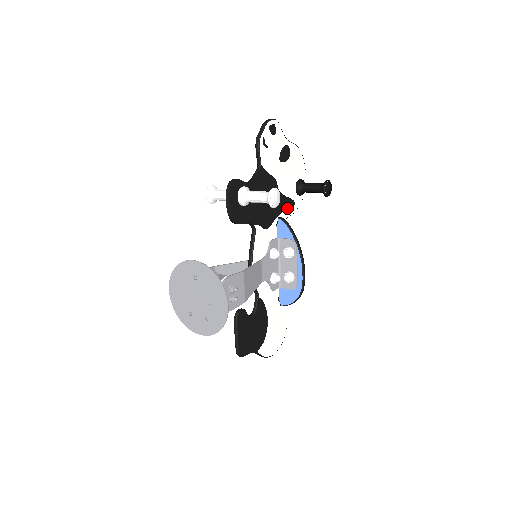
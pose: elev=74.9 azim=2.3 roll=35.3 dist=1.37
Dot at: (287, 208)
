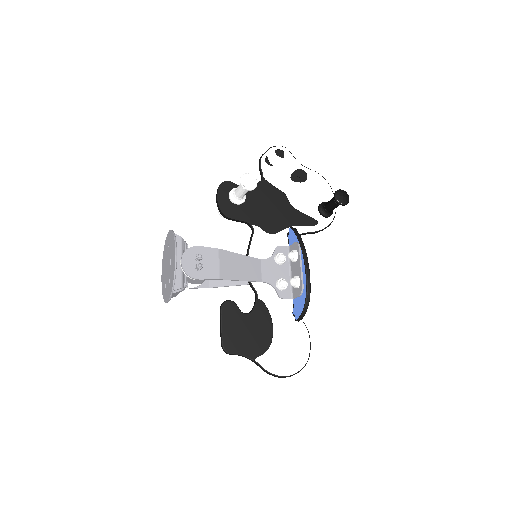
Dot at: (305, 224)
